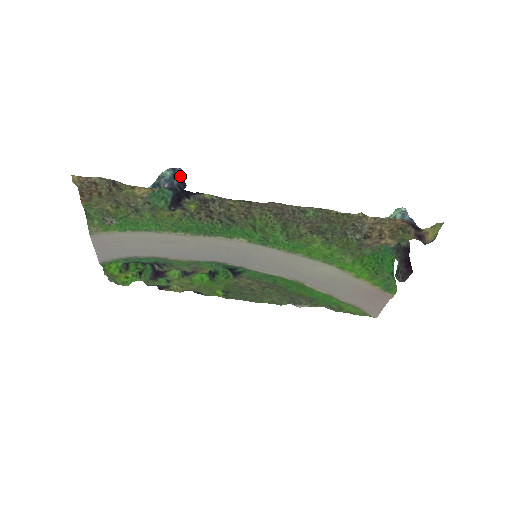
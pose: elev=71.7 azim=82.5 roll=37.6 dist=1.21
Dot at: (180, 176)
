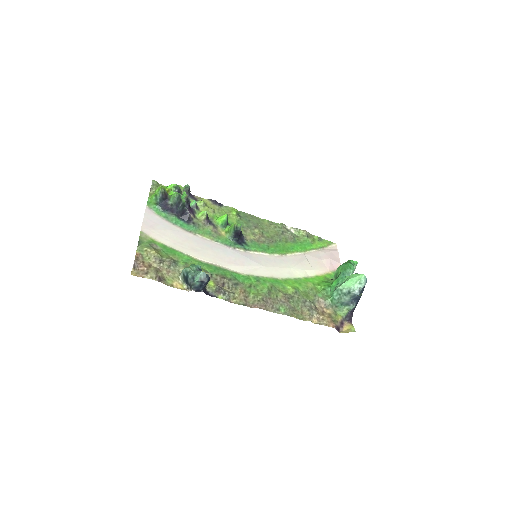
Dot at: (205, 284)
